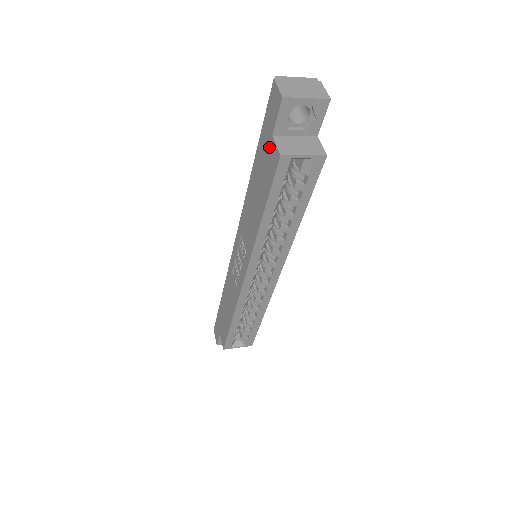
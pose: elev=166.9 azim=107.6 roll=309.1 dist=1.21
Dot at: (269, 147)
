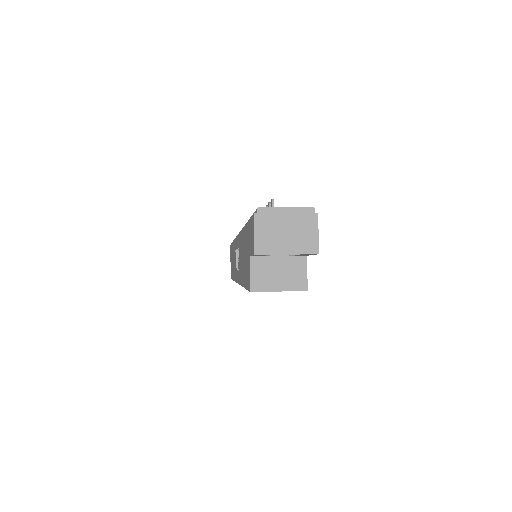
Dot at: (248, 257)
